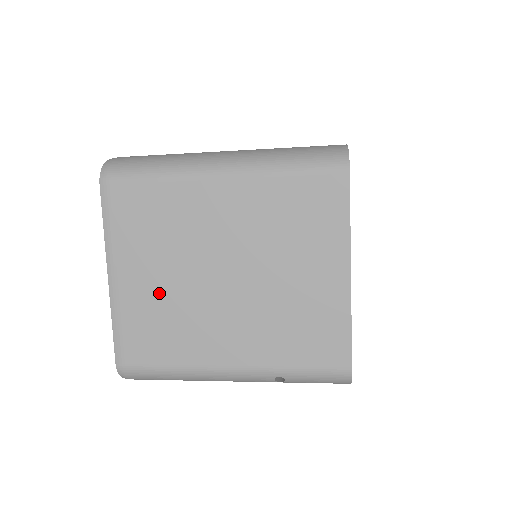
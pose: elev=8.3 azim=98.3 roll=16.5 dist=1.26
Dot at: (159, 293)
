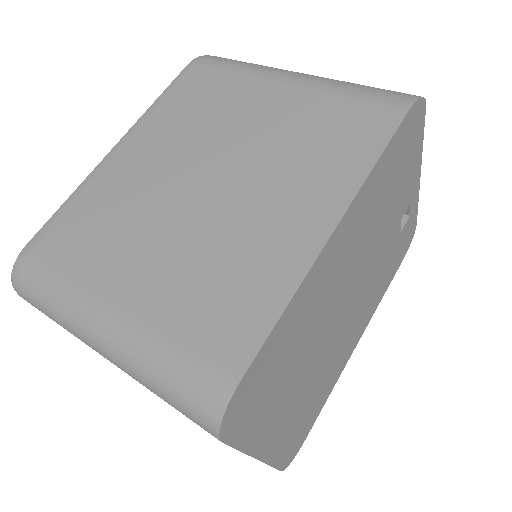
Dot at: occluded
